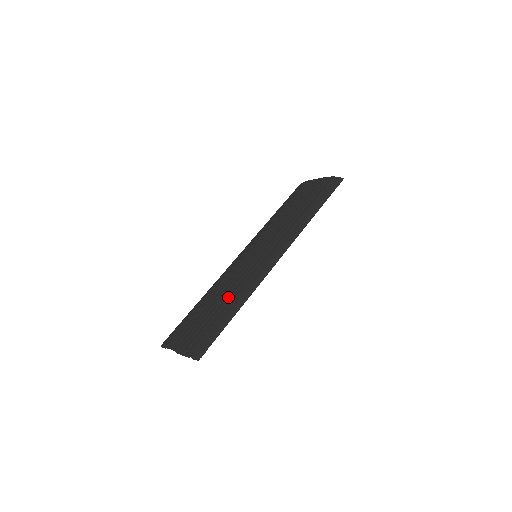
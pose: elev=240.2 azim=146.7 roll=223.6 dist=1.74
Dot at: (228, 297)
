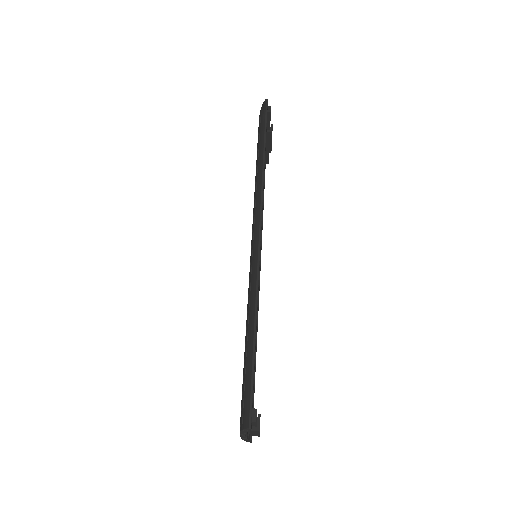
Dot at: (246, 324)
